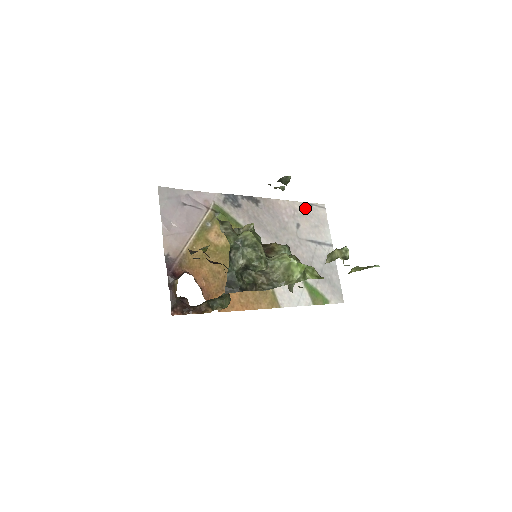
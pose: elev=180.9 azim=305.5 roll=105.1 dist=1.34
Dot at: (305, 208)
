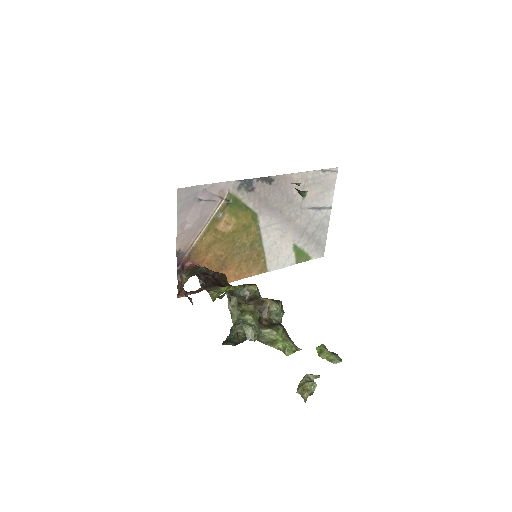
Dot at: (317, 176)
